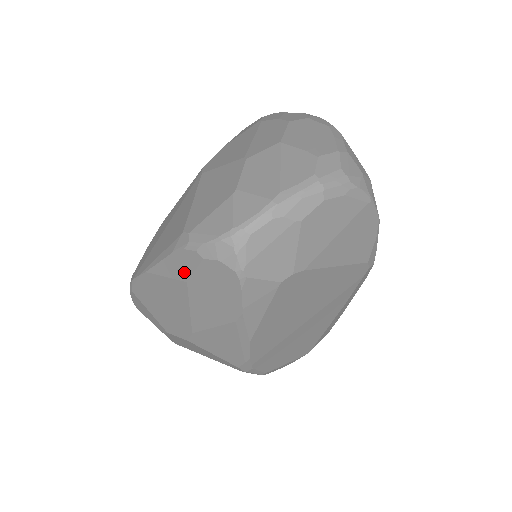
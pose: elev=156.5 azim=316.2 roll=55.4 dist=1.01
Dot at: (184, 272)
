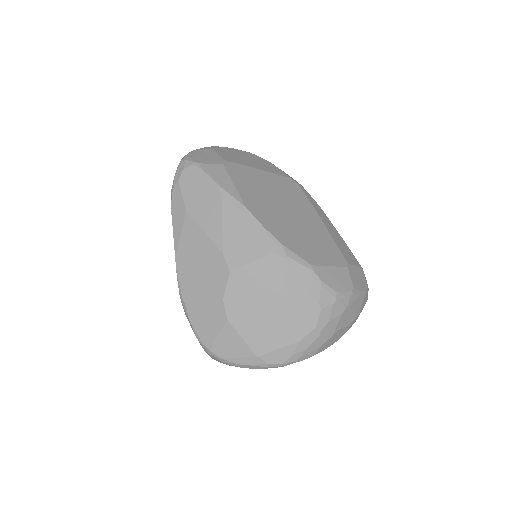
Dot at: (181, 208)
